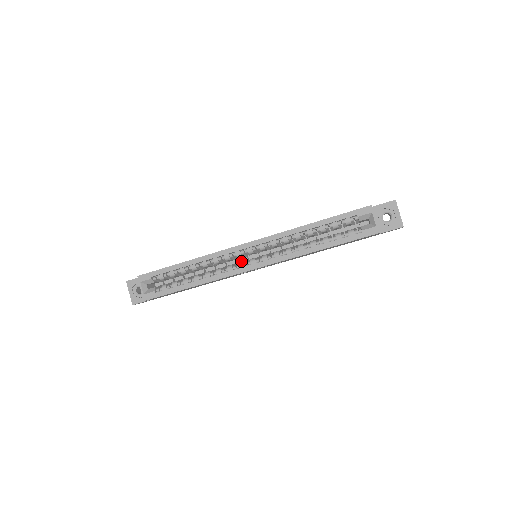
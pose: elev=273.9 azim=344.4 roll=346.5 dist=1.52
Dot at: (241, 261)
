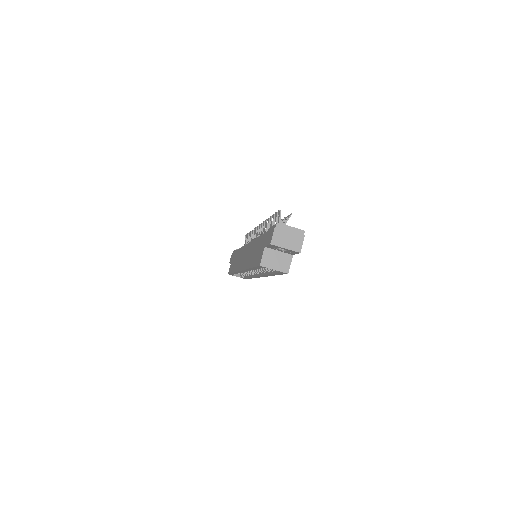
Dot at: occluded
